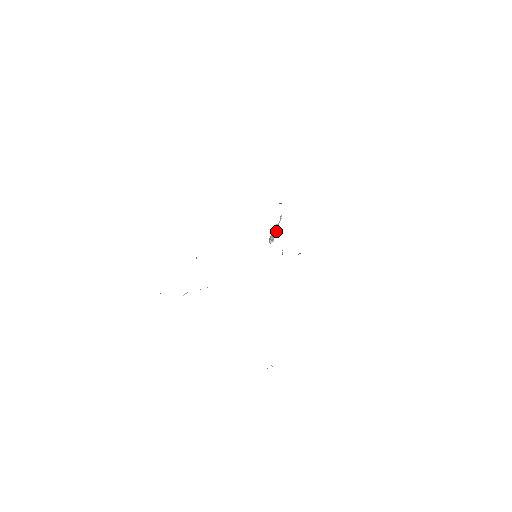
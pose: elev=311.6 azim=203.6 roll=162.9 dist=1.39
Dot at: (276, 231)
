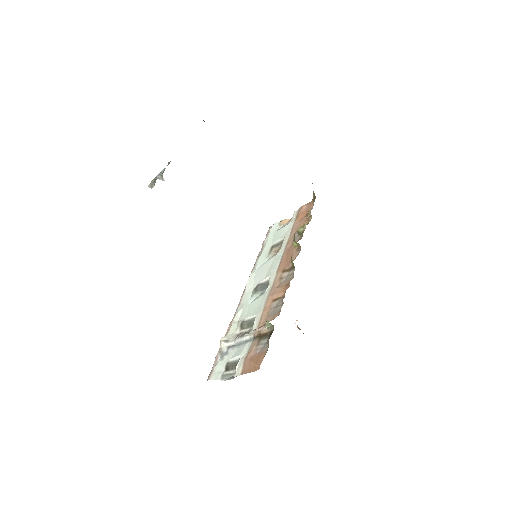
Dot at: (162, 176)
